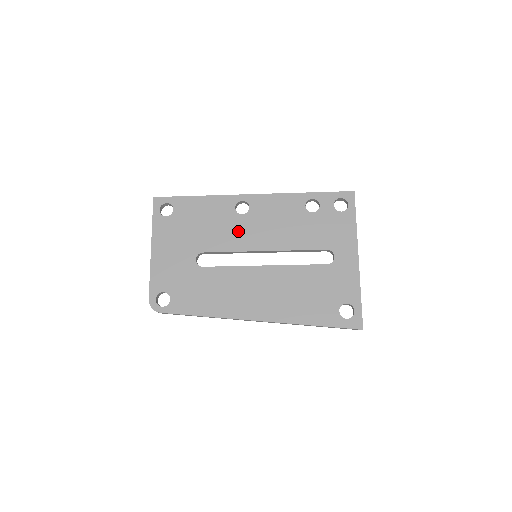
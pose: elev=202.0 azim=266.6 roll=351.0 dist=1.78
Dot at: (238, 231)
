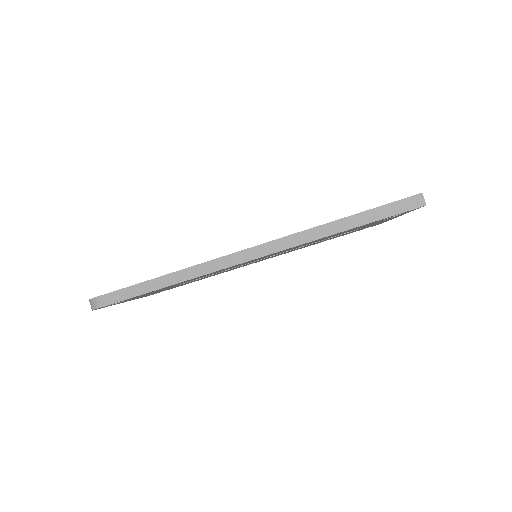
Dot at: occluded
